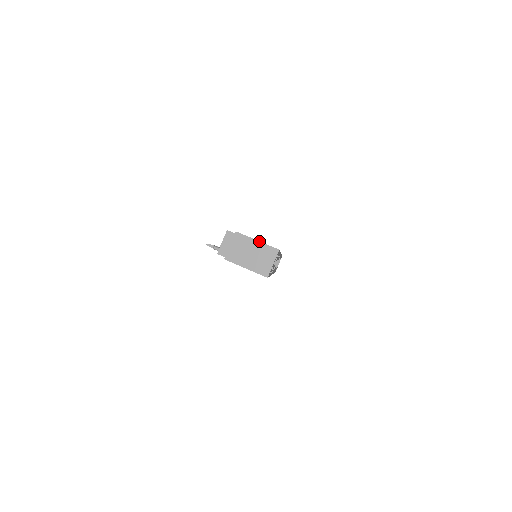
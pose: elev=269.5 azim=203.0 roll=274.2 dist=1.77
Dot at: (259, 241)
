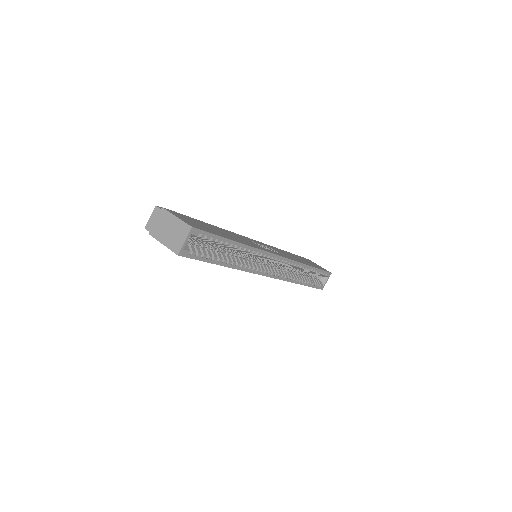
Dot at: (177, 217)
